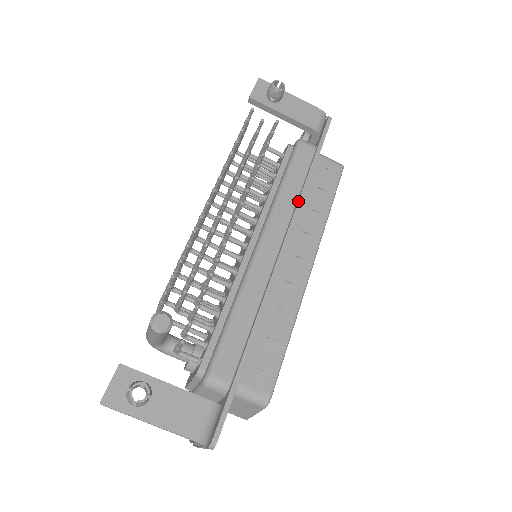
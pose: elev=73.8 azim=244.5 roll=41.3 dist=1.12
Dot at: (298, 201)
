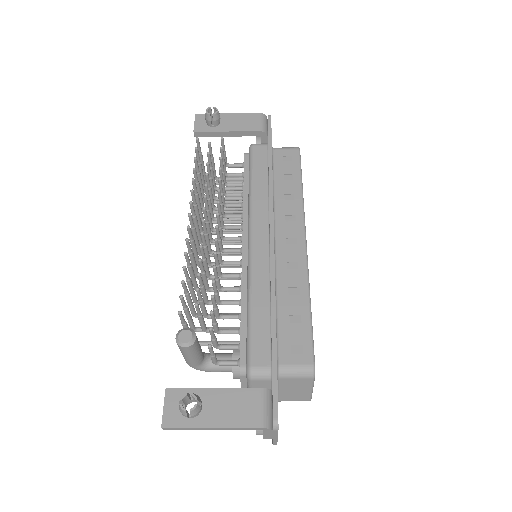
Dot at: (269, 192)
